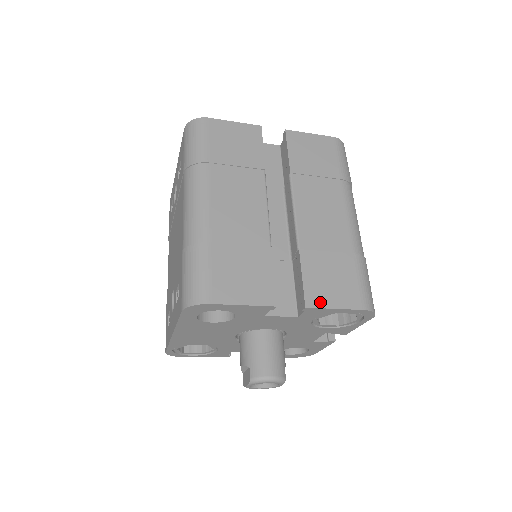
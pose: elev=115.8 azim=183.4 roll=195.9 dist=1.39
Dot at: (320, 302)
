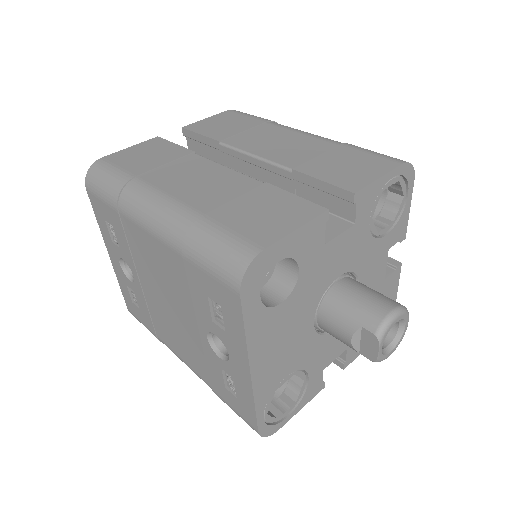
Dot at: (361, 183)
